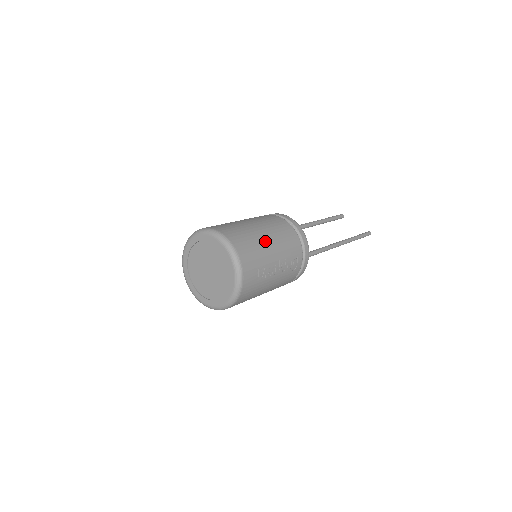
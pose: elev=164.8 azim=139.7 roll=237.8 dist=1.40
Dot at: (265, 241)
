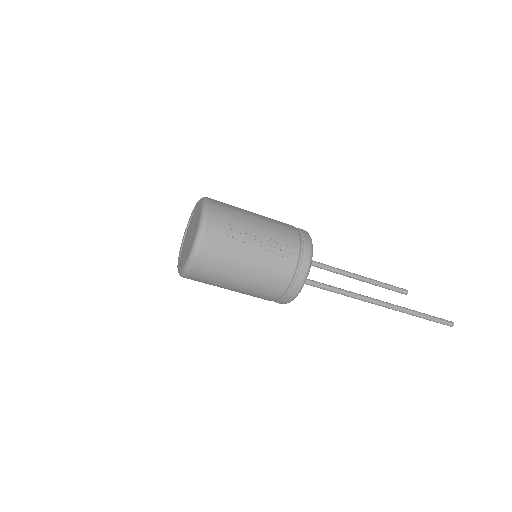
Dot at: (250, 215)
